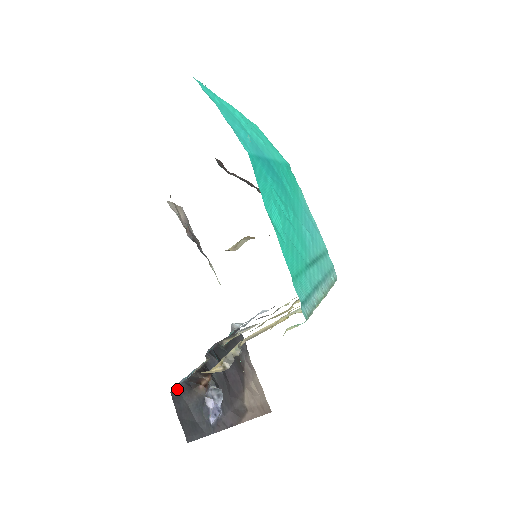
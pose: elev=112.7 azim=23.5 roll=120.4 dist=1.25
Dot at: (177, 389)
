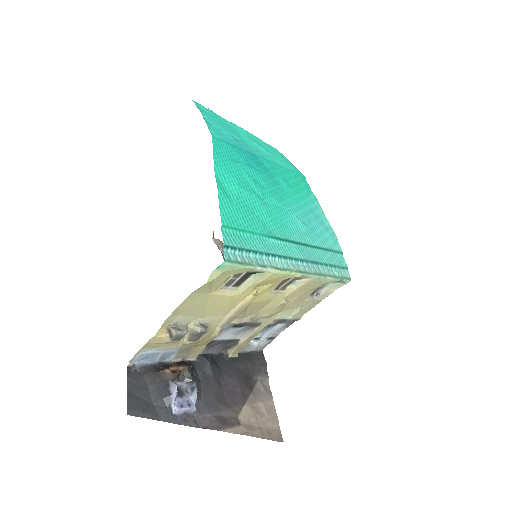
Dot at: (138, 366)
